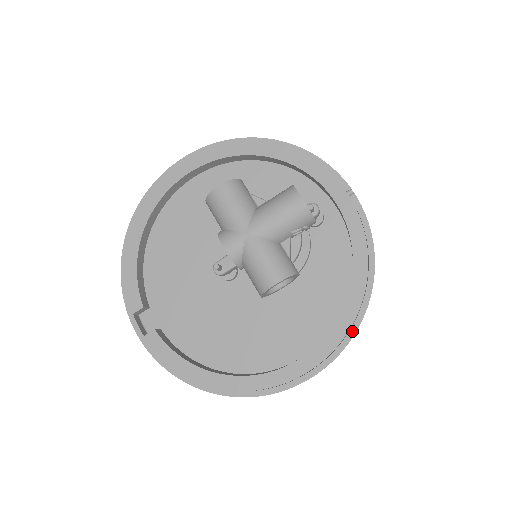
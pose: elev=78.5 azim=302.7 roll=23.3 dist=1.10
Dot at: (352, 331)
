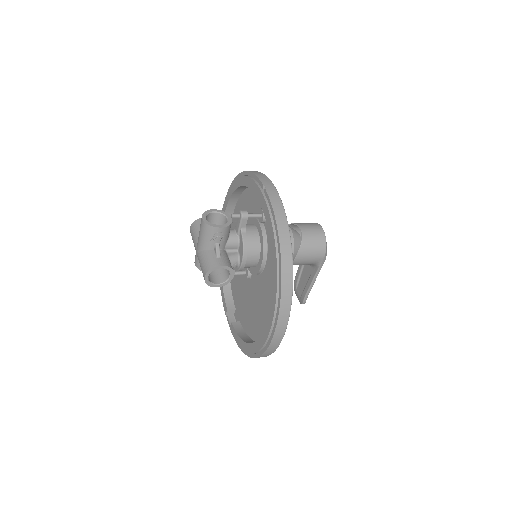
Dot at: (279, 293)
